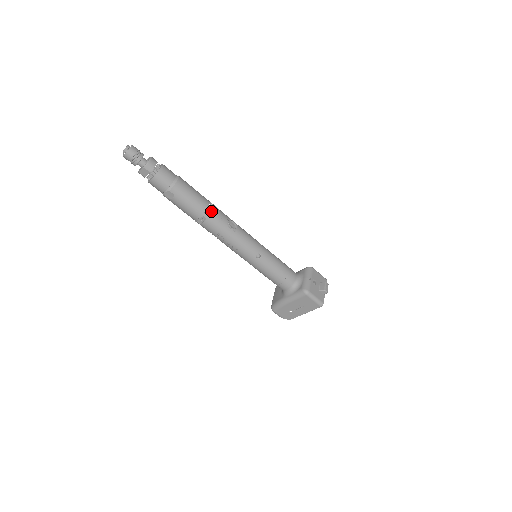
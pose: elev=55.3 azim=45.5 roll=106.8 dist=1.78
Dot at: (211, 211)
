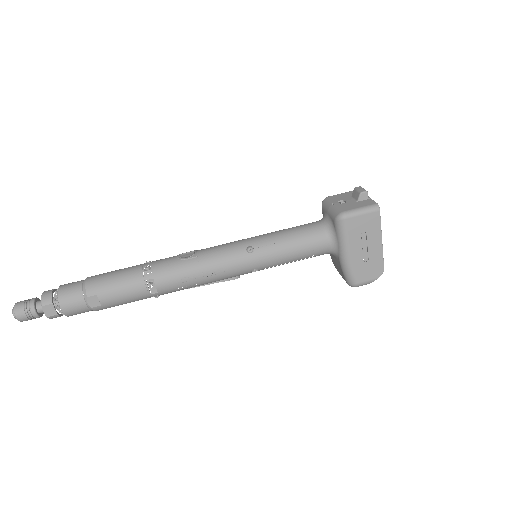
Dot at: (149, 267)
